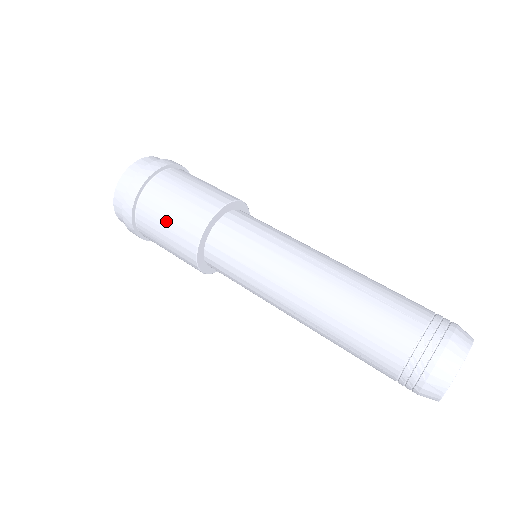
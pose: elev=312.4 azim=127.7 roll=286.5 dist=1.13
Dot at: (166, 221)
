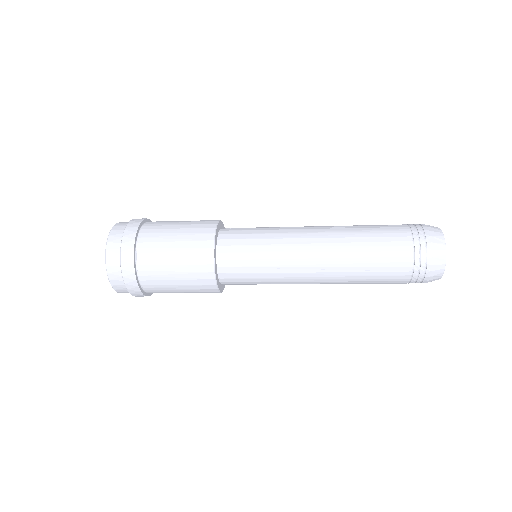
Dot at: (173, 250)
